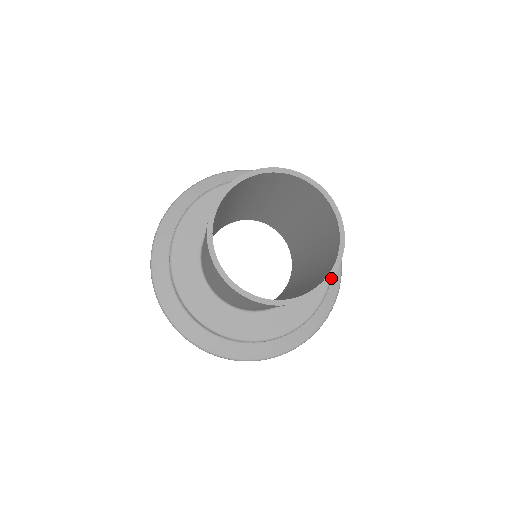
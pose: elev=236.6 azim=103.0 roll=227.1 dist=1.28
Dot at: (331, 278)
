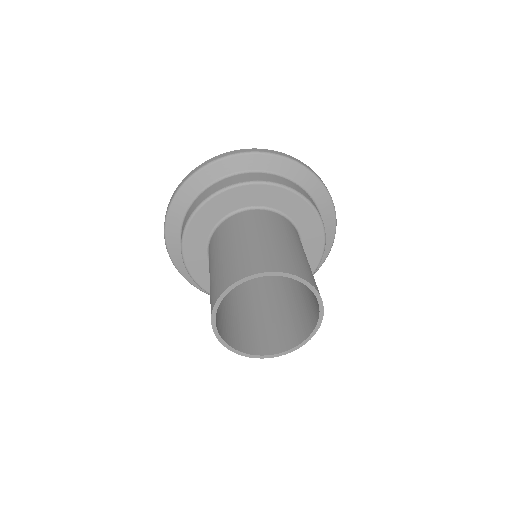
Dot at: (302, 345)
